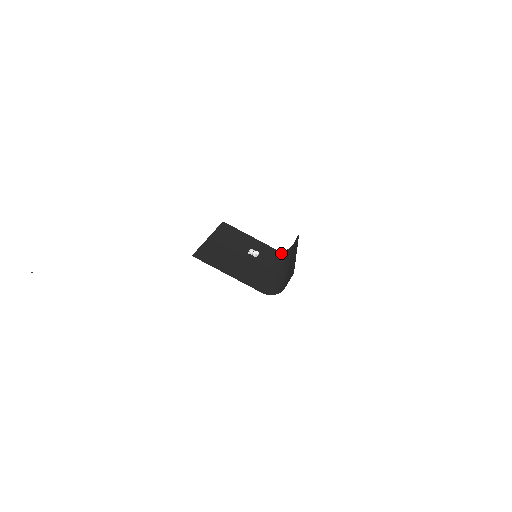
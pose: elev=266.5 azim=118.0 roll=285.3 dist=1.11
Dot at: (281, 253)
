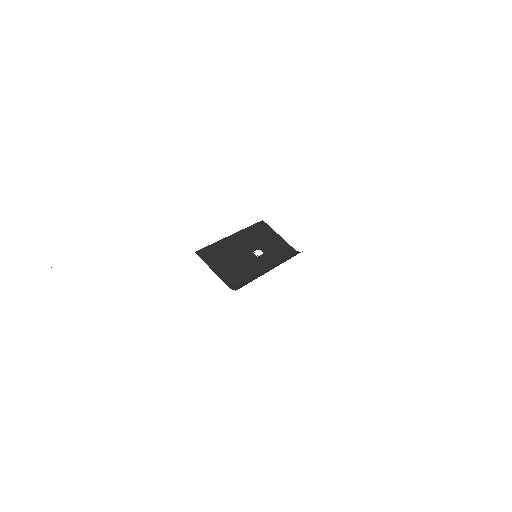
Dot at: (294, 254)
